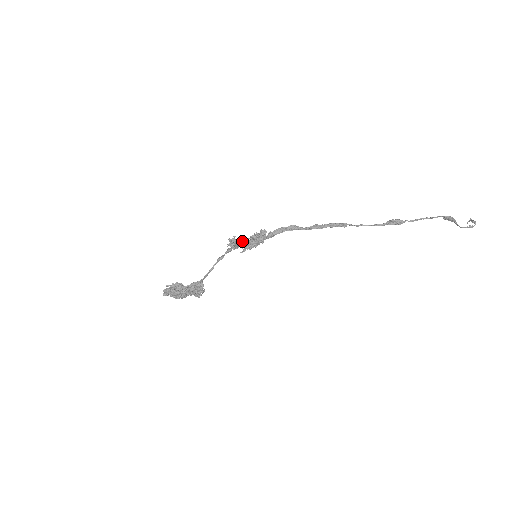
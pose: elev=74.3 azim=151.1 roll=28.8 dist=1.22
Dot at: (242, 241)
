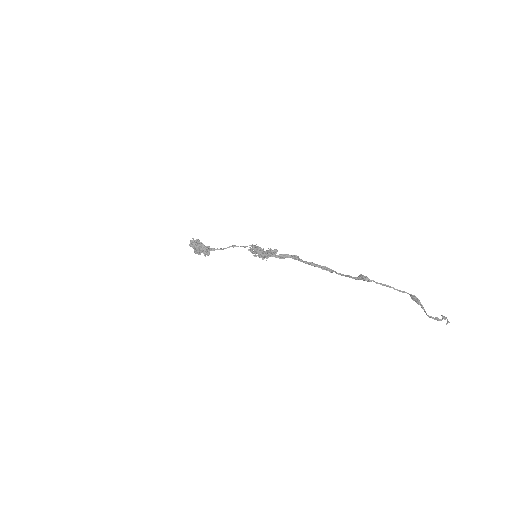
Dot at: (257, 247)
